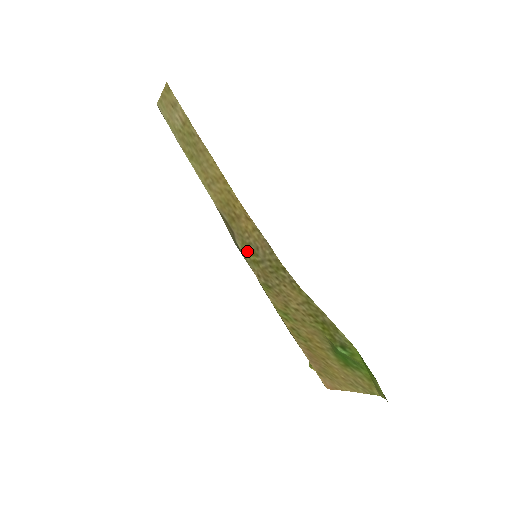
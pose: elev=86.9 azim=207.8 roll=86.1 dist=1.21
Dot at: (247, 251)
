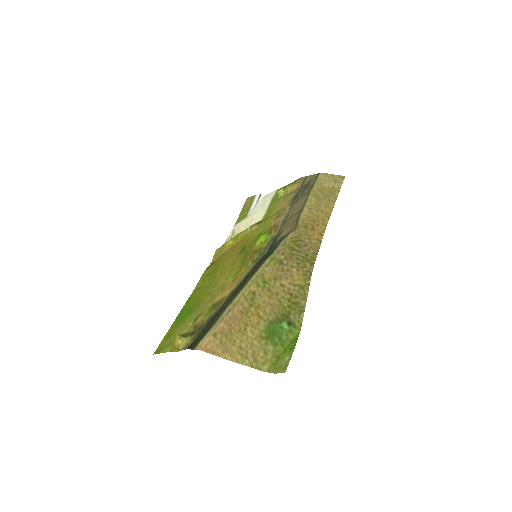
Dot at: (294, 241)
